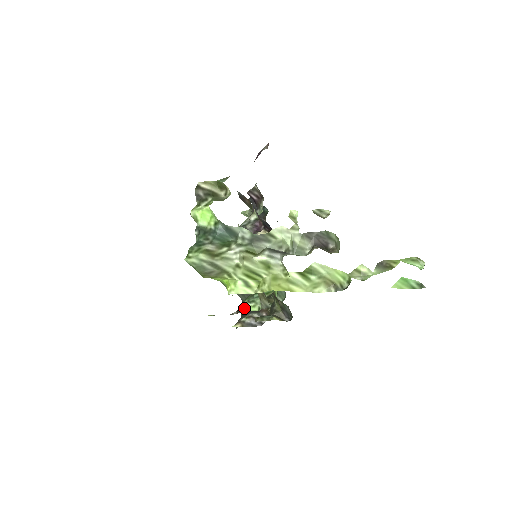
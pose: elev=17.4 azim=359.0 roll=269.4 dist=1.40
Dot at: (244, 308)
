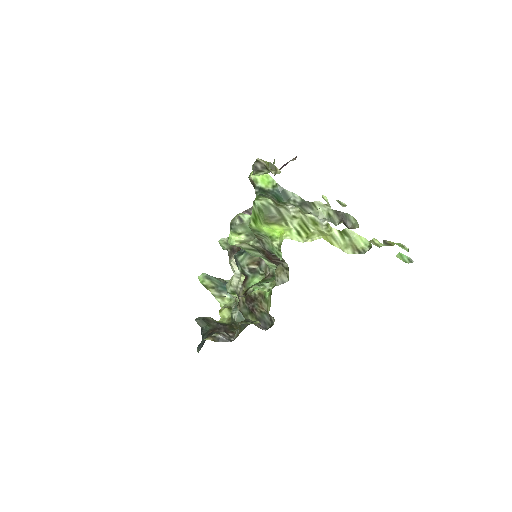
Dot at: (256, 288)
